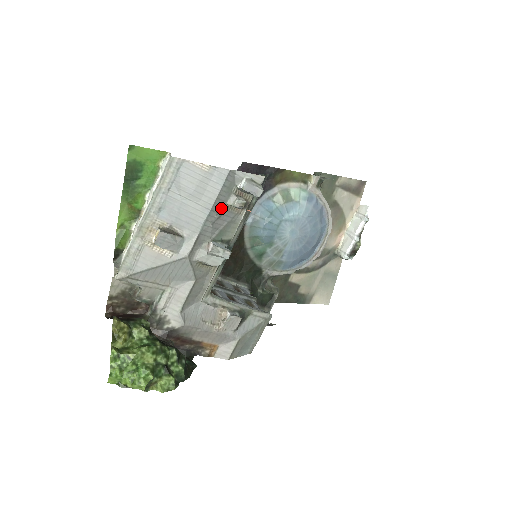
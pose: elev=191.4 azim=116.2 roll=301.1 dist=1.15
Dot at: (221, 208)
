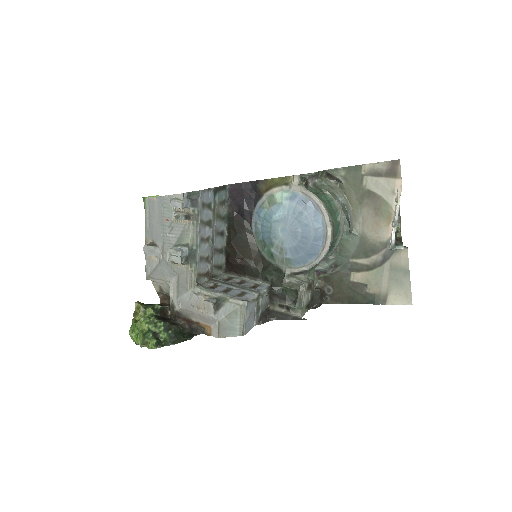
Dot at: (170, 223)
